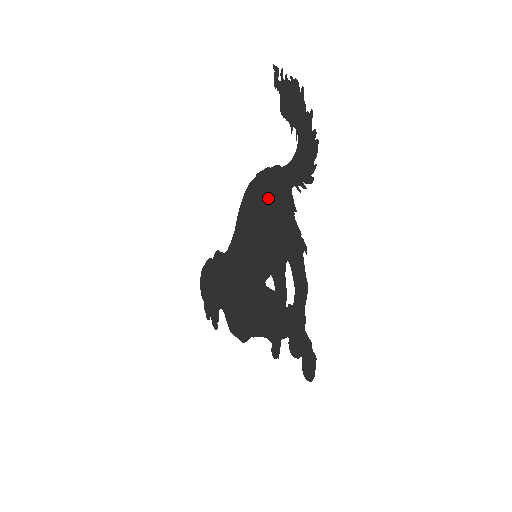
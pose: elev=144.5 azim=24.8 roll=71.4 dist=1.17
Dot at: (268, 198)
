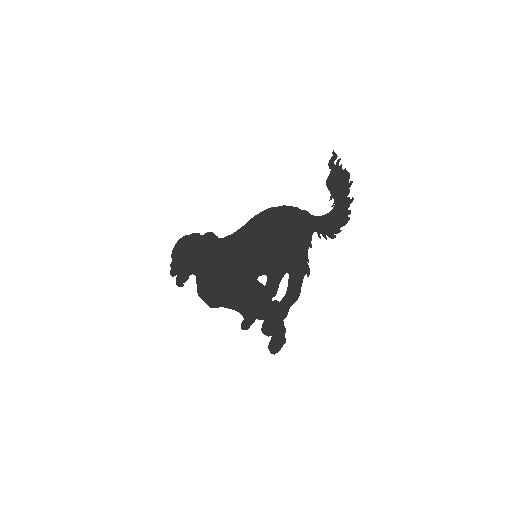
Dot at: (288, 226)
